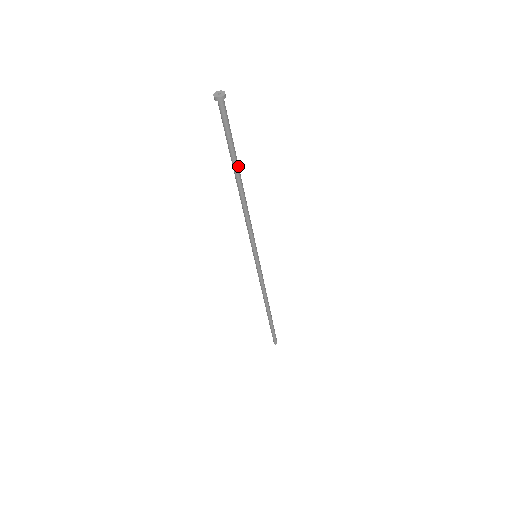
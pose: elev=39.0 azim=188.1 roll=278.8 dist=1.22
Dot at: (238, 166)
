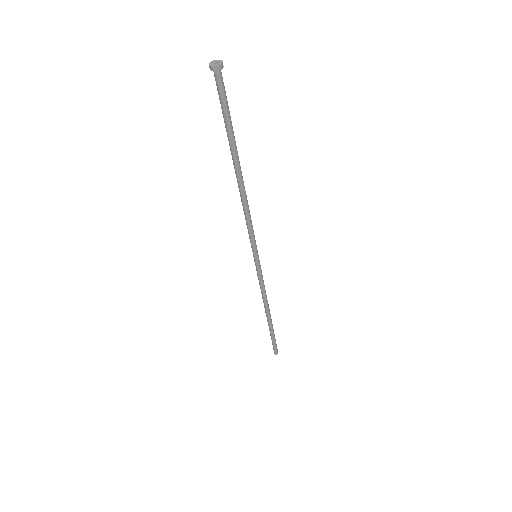
Dot at: occluded
